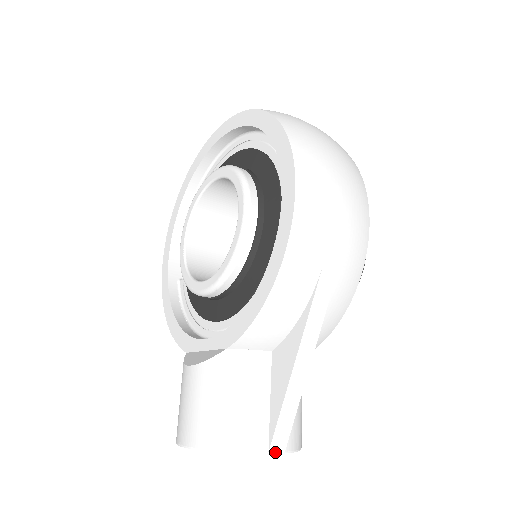
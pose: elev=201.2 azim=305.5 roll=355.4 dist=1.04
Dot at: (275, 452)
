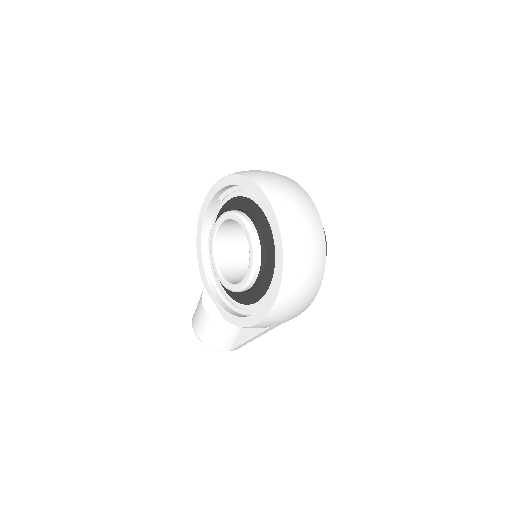
Dot at: occluded
